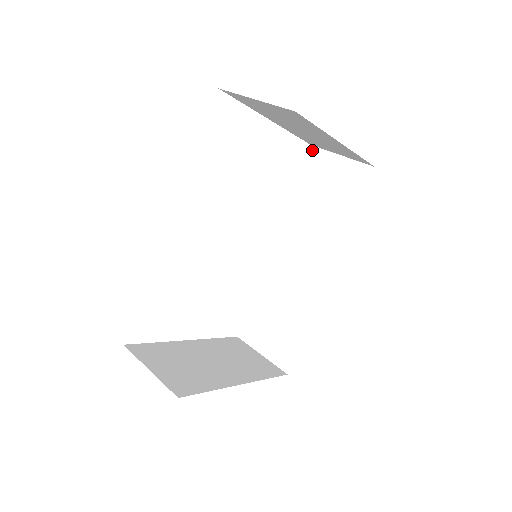
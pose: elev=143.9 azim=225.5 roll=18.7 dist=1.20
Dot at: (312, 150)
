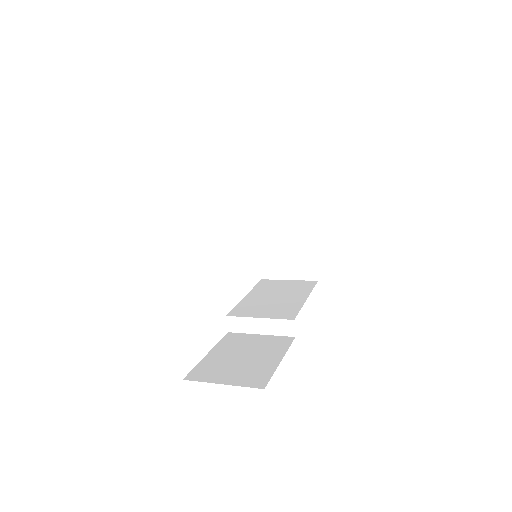
Dot at: (264, 280)
